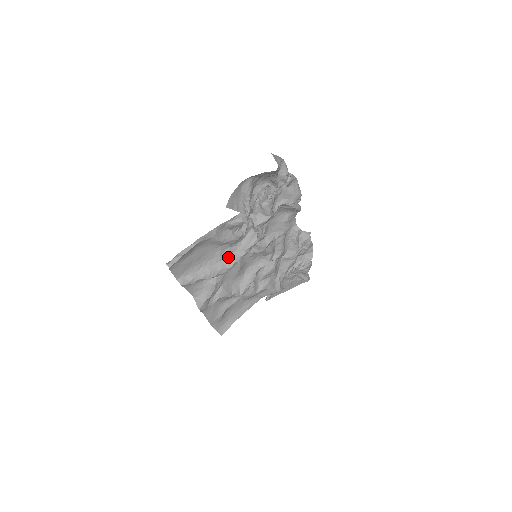
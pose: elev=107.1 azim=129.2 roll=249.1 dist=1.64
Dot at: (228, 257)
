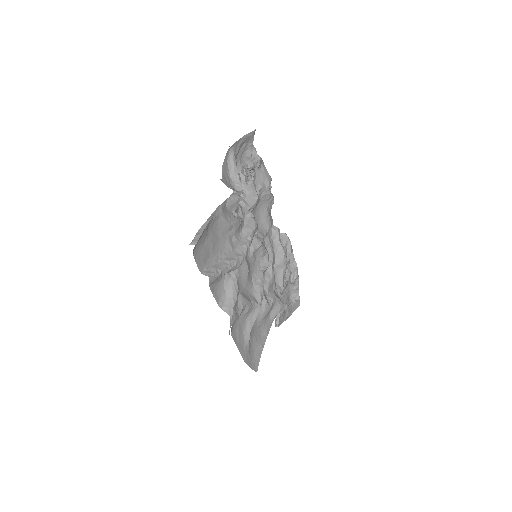
Dot at: (237, 246)
